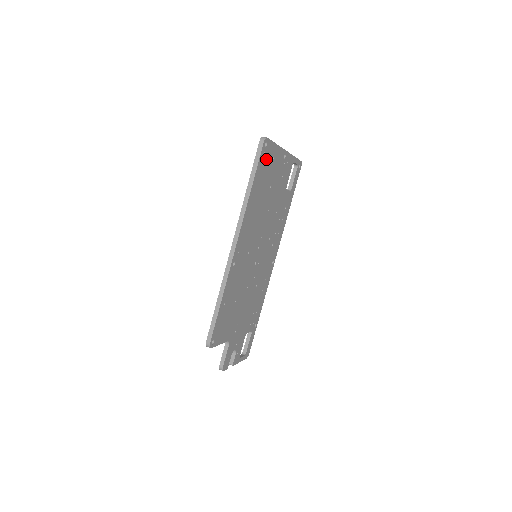
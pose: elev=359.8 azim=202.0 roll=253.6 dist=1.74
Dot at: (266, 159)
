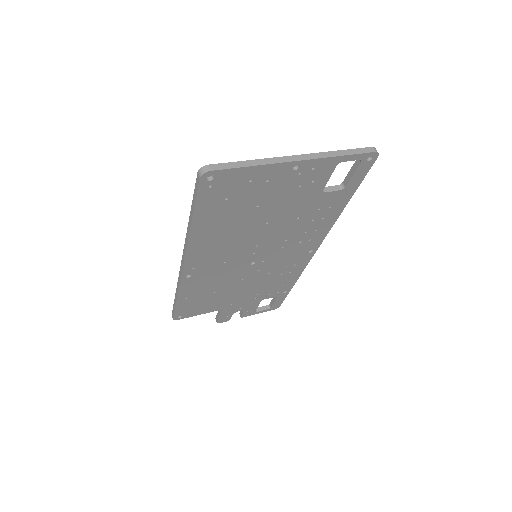
Dot at: (223, 189)
